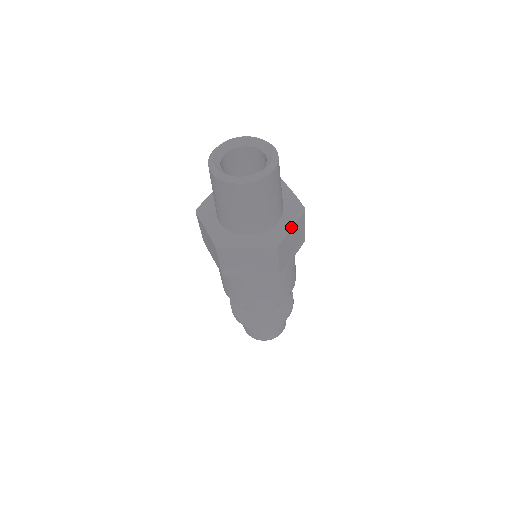
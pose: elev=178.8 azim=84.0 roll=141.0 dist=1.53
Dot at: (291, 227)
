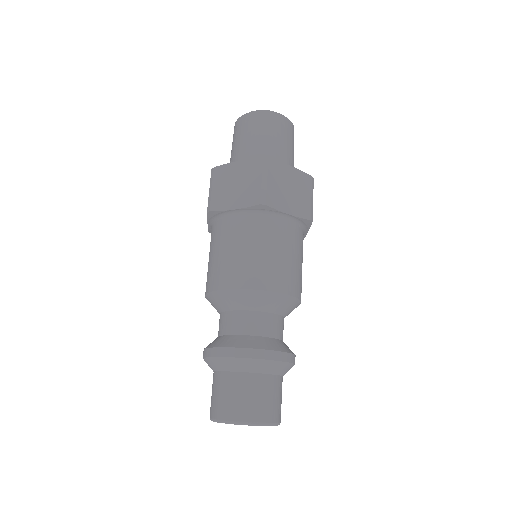
Dot at: (290, 166)
